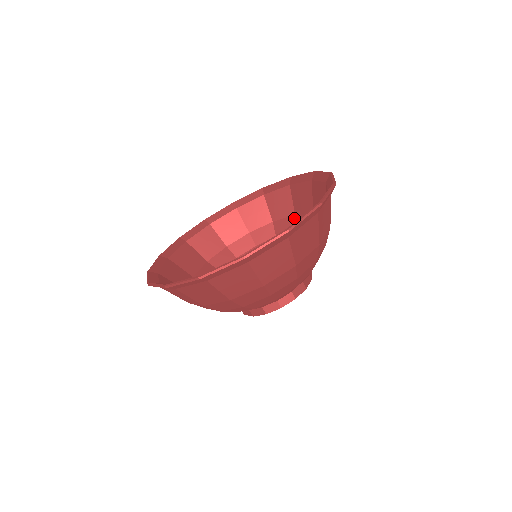
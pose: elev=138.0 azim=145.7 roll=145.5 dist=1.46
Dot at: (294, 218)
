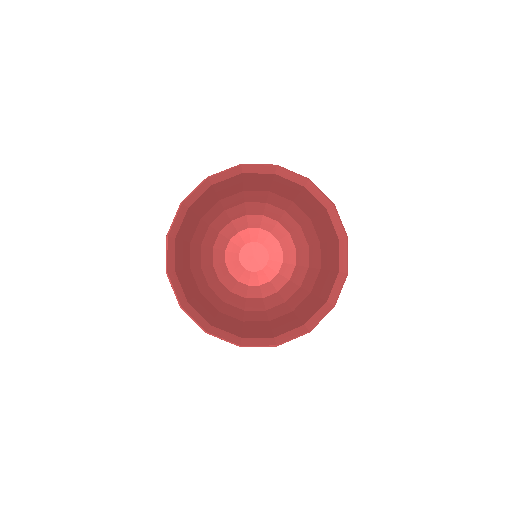
Dot at: (308, 221)
